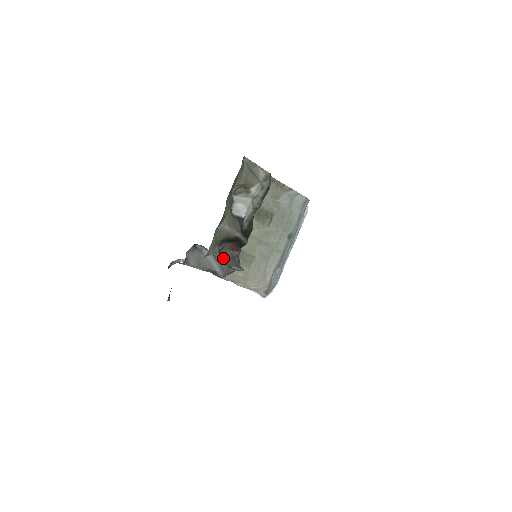
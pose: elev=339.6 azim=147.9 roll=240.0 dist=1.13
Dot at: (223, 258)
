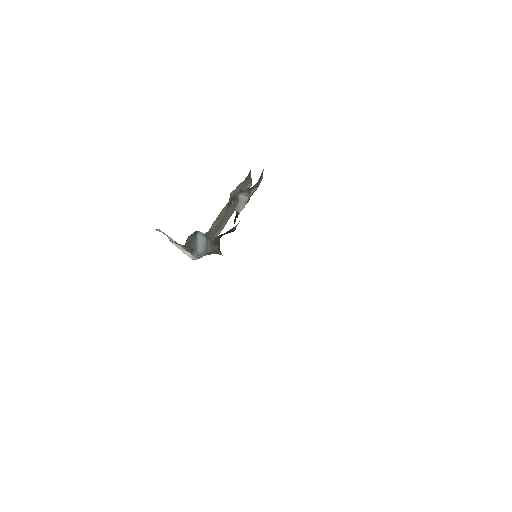
Dot at: occluded
